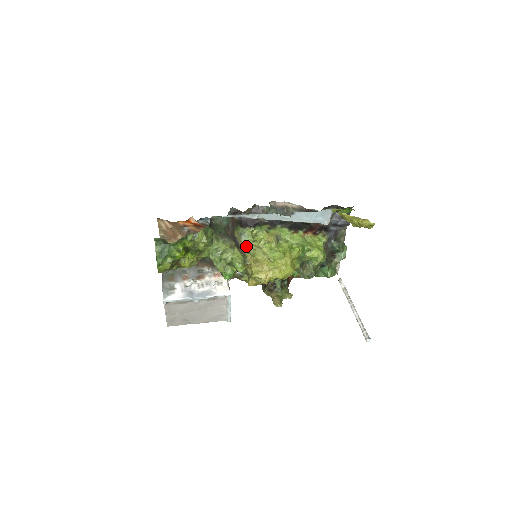
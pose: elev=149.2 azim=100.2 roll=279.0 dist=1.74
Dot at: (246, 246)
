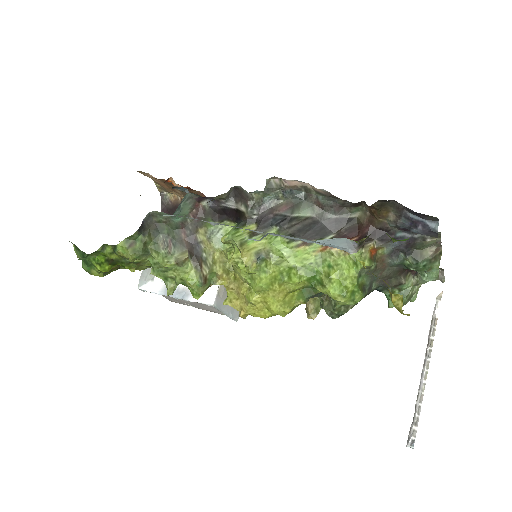
Dot at: (221, 252)
